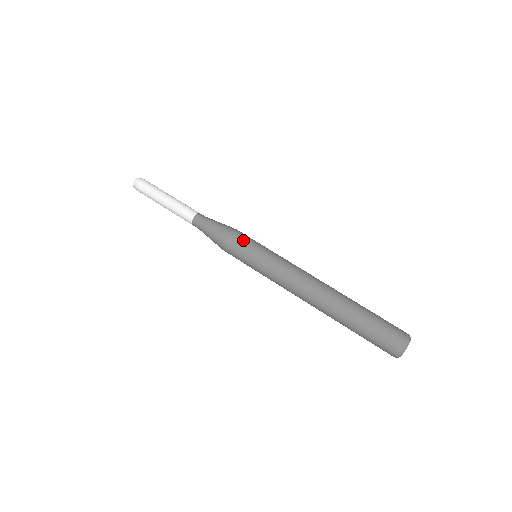
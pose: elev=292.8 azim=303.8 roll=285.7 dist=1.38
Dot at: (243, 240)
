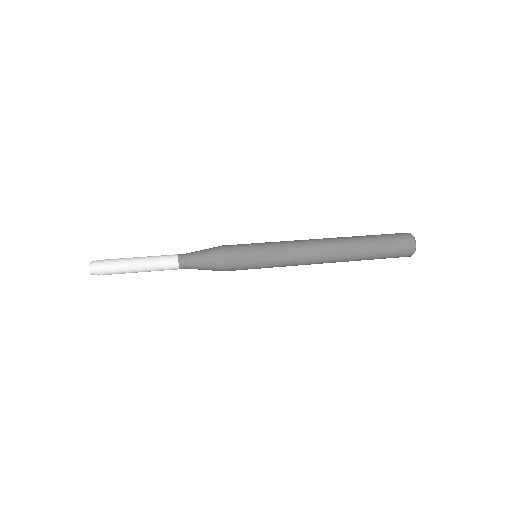
Dot at: (238, 245)
